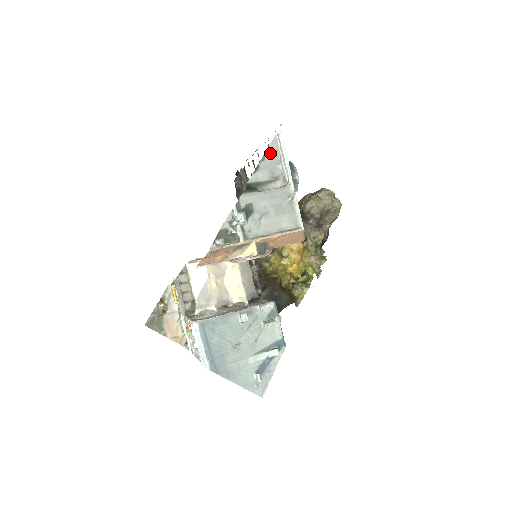
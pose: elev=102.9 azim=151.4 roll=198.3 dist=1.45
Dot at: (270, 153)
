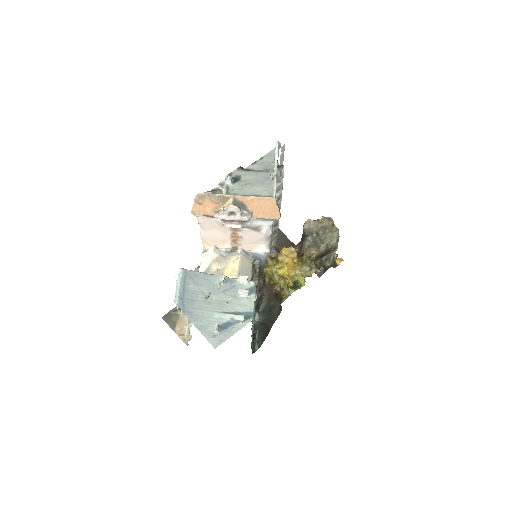
Dot at: (268, 156)
